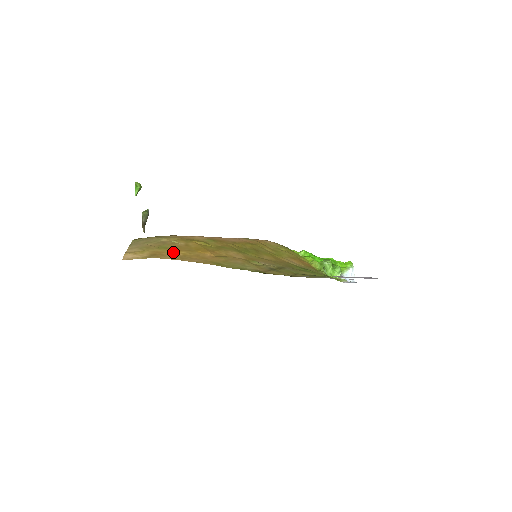
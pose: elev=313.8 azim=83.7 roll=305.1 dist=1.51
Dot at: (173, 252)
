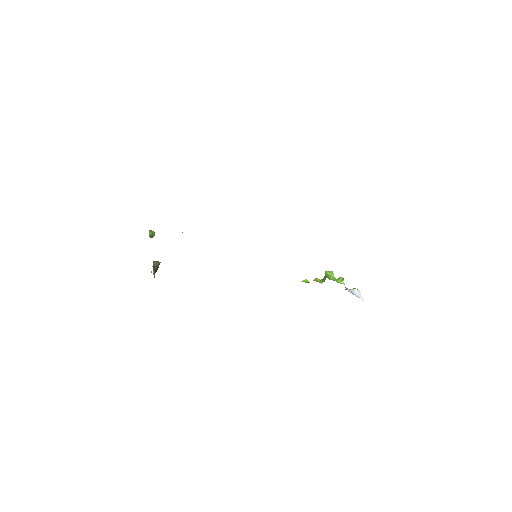
Dot at: occluded
